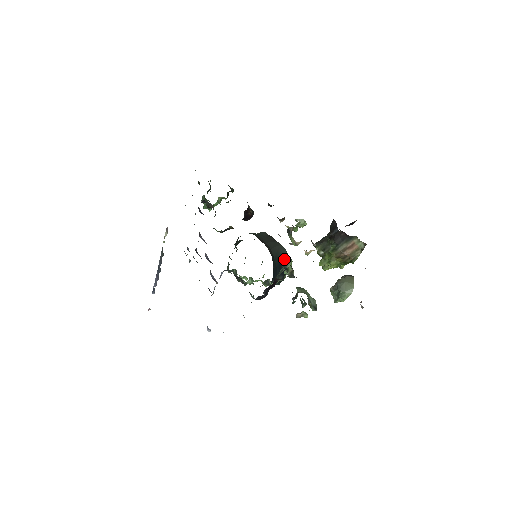
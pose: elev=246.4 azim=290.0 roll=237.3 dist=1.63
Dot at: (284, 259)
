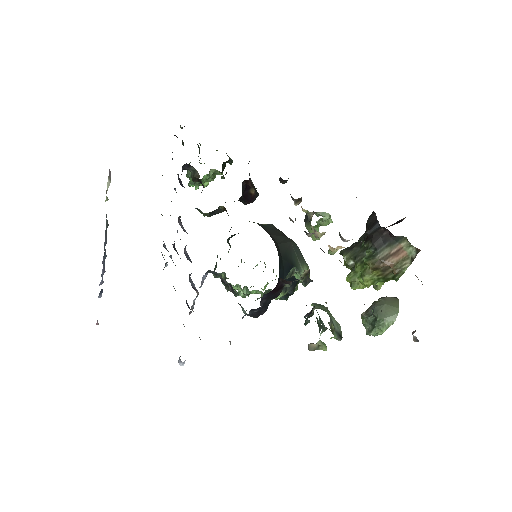
Dot at: (296, 262)
